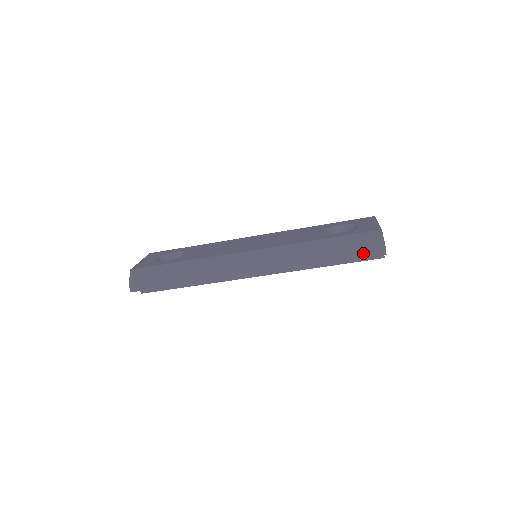
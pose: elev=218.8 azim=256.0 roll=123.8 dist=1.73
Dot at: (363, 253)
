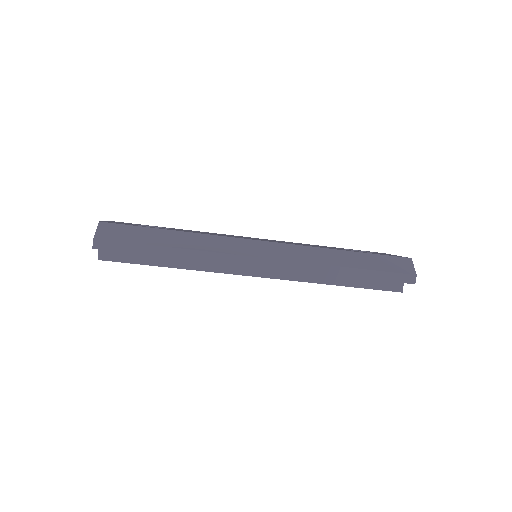
Dot at: (392, 276)
